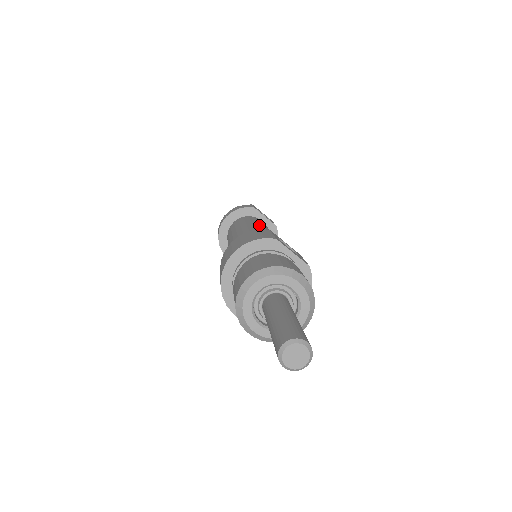
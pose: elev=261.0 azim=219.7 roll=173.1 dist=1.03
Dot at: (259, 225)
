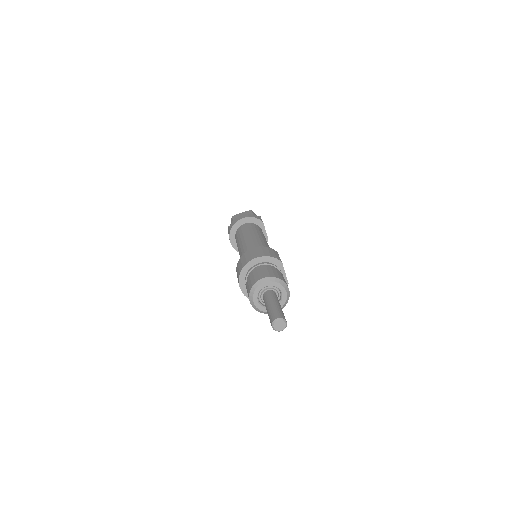
Dot at: occluded
